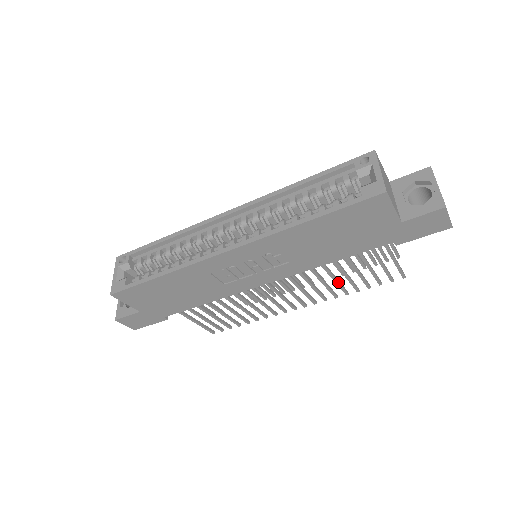
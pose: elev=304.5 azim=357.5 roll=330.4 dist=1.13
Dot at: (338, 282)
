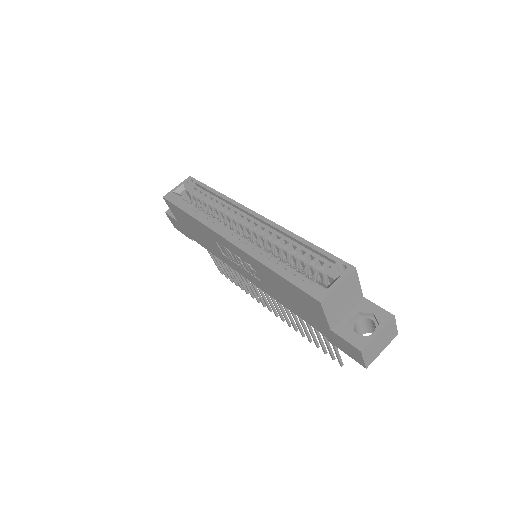
Dot at: (297, 323)
